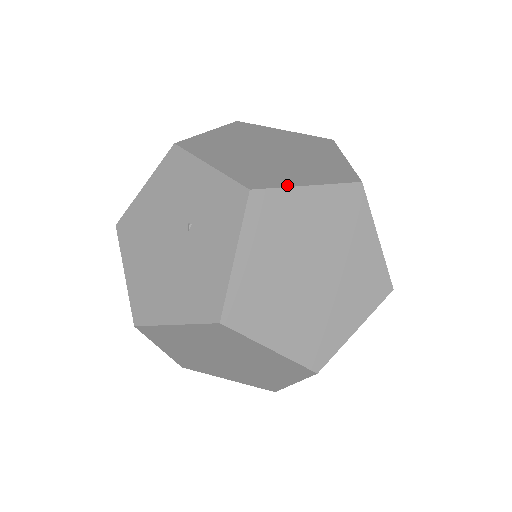
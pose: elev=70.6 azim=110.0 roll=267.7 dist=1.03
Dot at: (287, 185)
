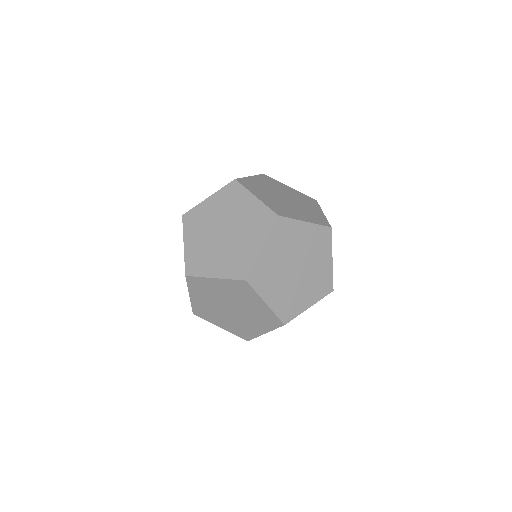
Dot at: occluded
